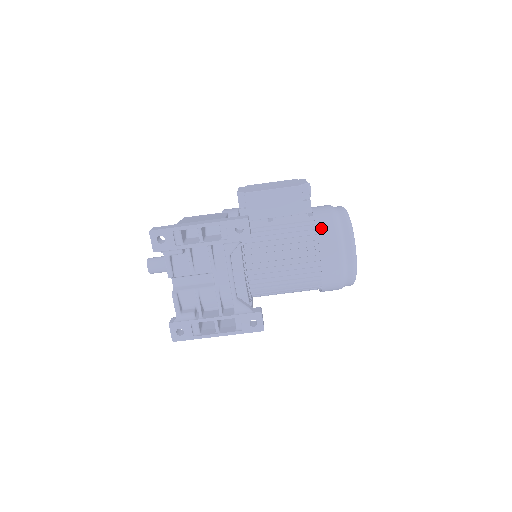
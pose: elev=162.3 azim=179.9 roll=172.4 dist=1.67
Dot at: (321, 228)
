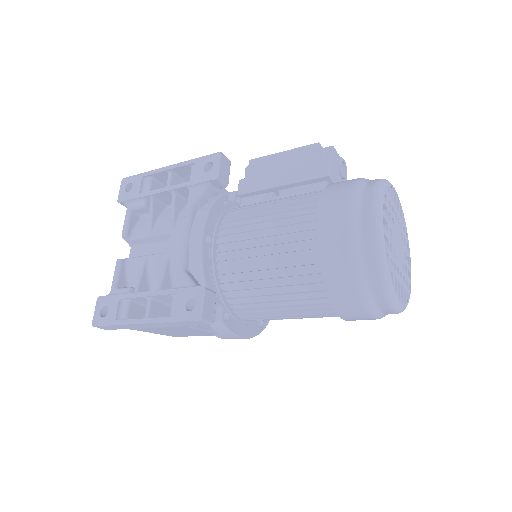
Dot at: (332, 185)
